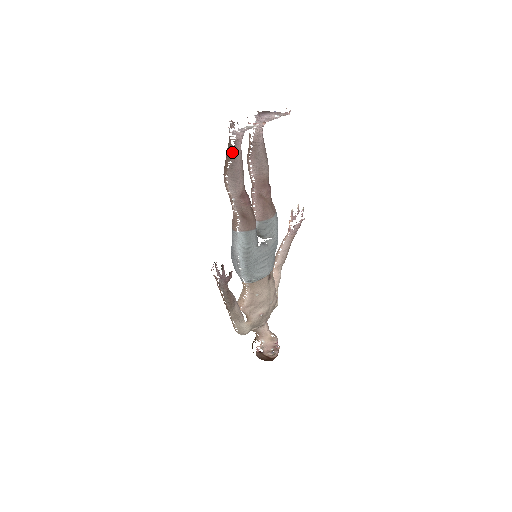
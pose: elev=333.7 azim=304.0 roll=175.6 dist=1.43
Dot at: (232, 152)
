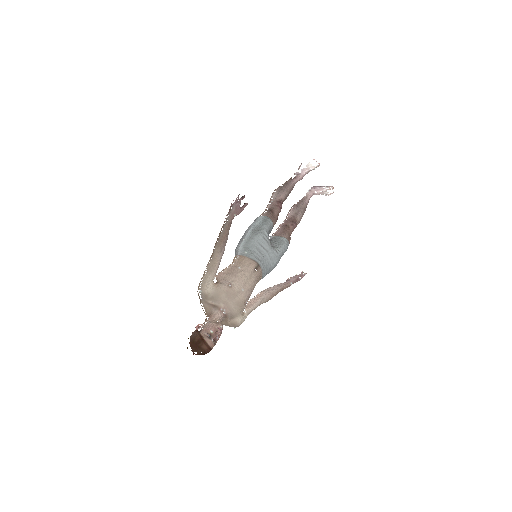
Dot at: (289, 180)
